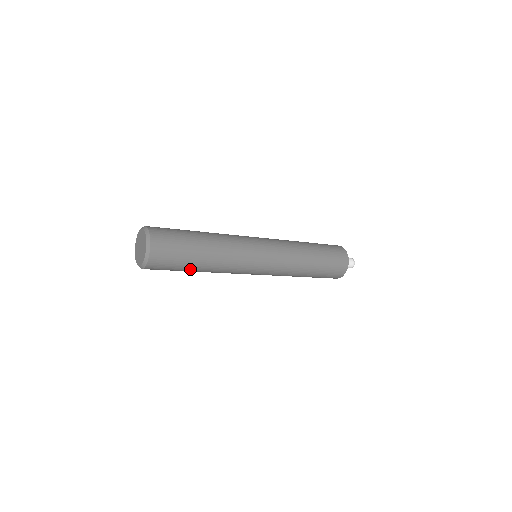
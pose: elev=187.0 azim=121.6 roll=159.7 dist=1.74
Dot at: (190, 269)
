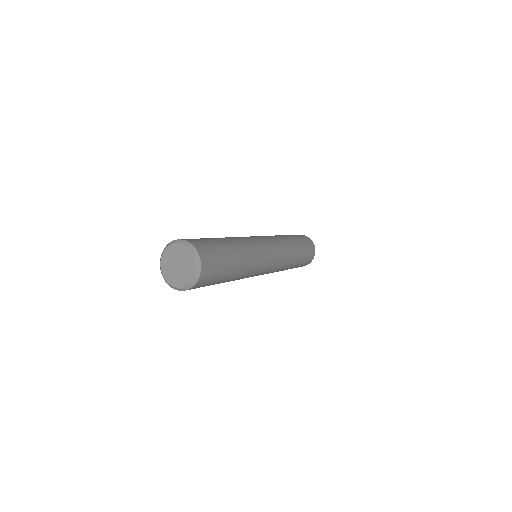
Dot at: occluded
